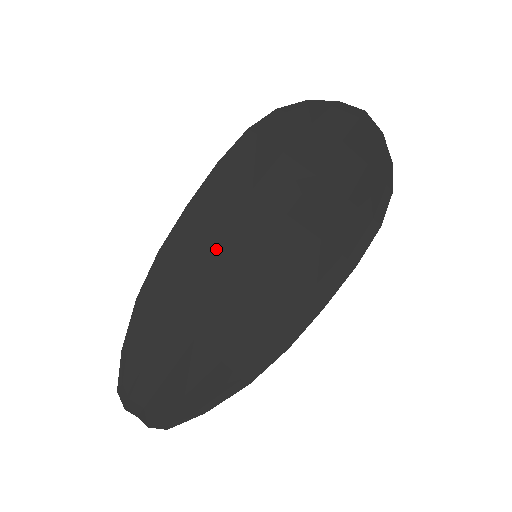
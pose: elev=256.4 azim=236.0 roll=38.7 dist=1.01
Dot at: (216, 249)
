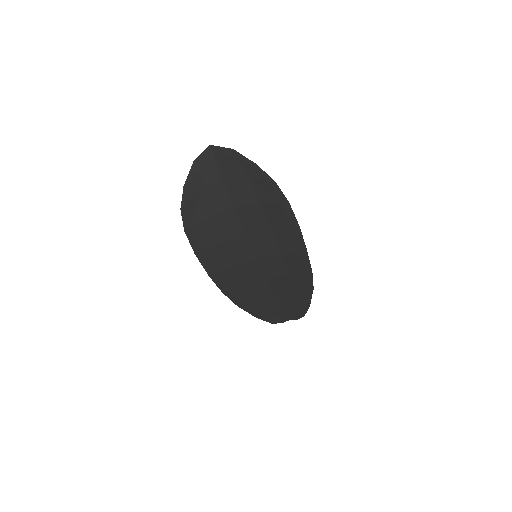
Dot at: (239, 272)
